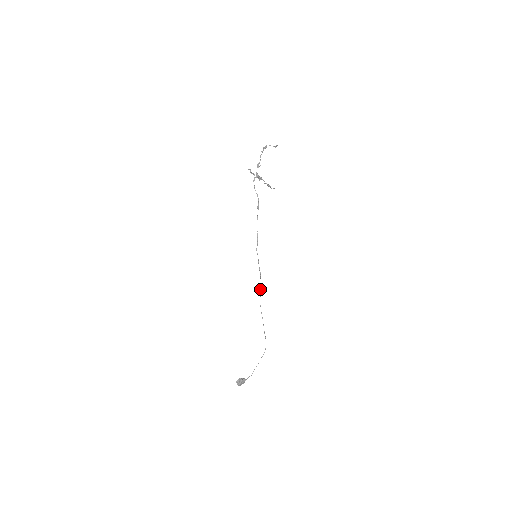
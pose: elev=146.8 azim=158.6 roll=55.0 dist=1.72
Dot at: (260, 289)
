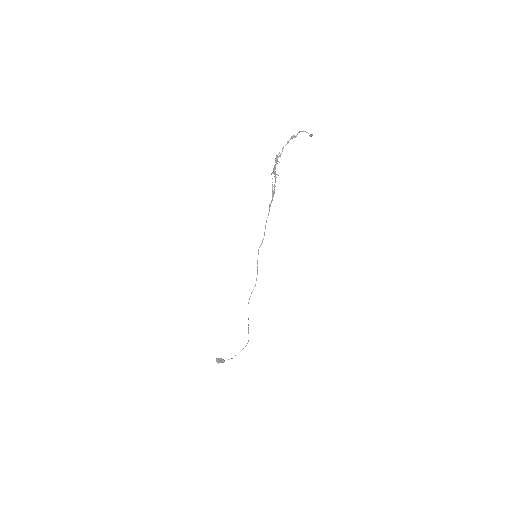
Dot at: occluded
